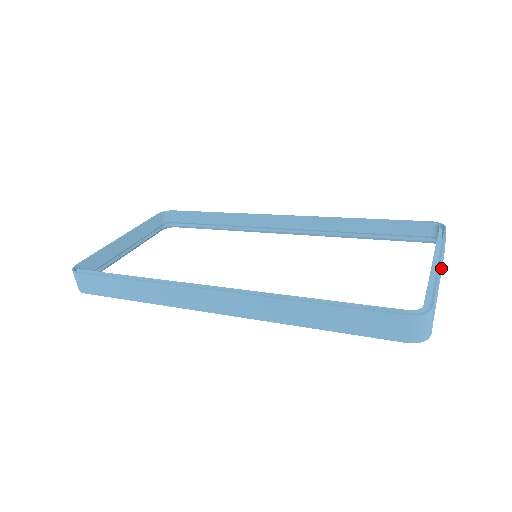
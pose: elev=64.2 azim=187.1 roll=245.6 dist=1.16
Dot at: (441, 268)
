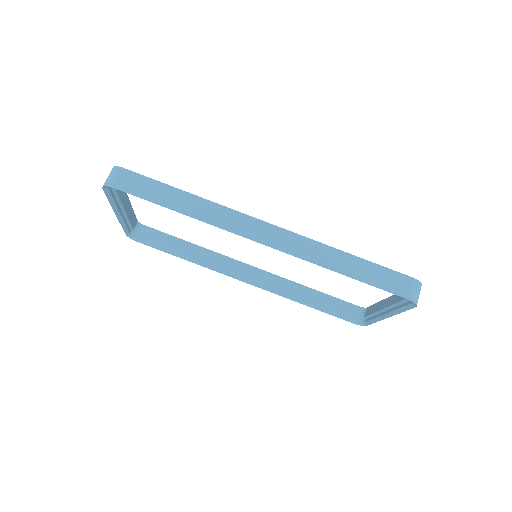
Dot at: occluded
